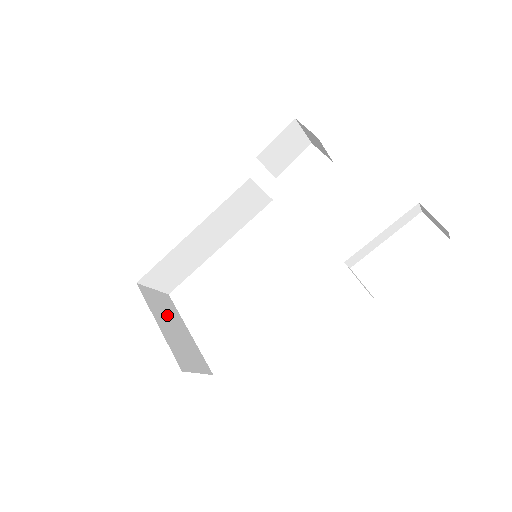
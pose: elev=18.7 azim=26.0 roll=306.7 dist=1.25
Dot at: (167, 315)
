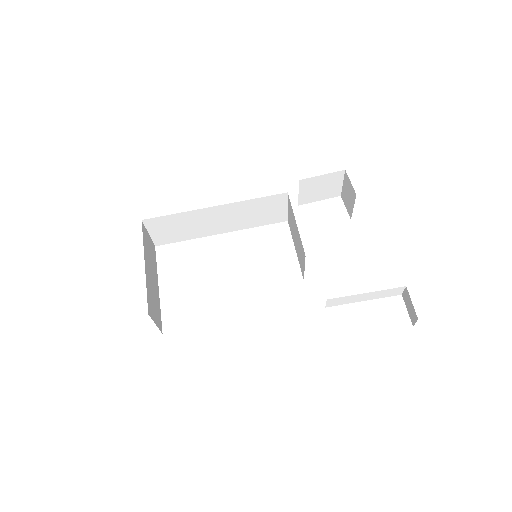
Dot at: (151, 262)
